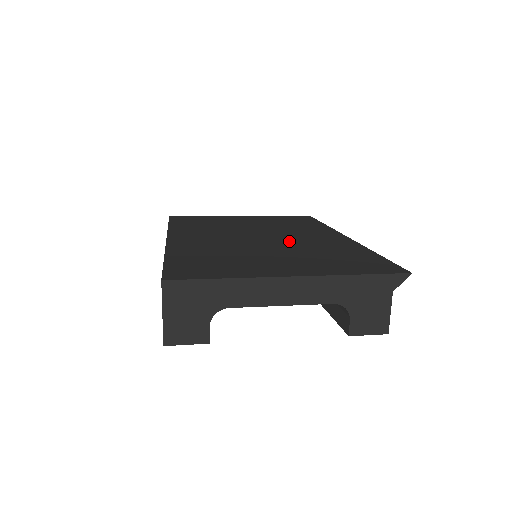
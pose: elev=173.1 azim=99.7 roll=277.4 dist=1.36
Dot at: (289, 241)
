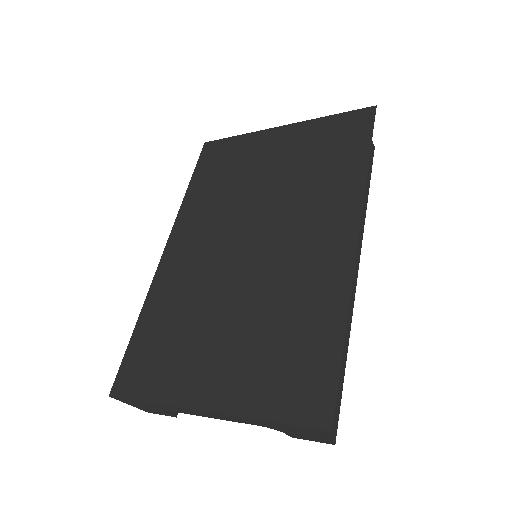
Dot at: (271, 264)
